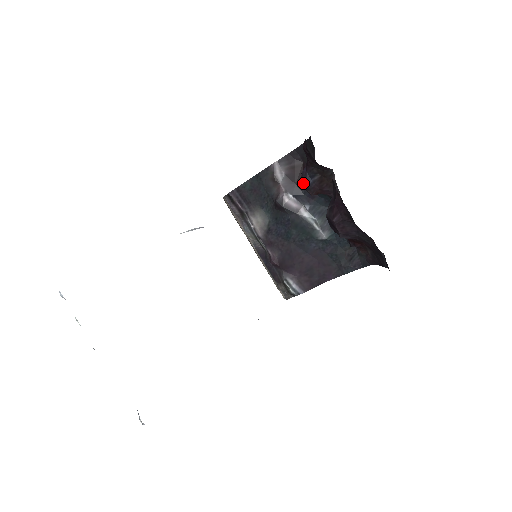
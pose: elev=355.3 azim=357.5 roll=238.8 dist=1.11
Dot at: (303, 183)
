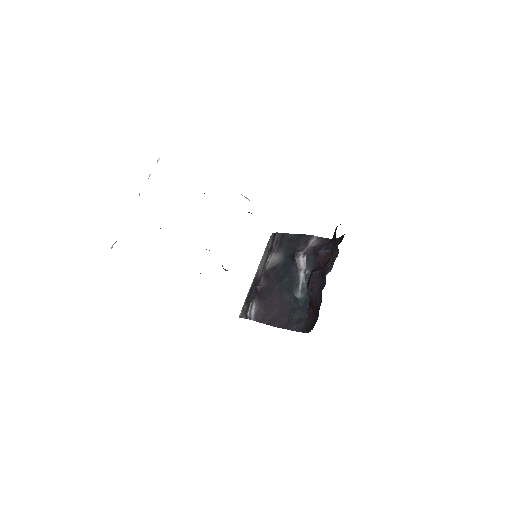
Dot at: (318, 250)
